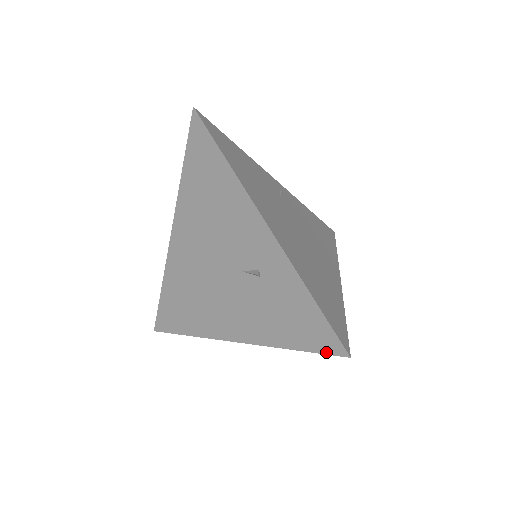
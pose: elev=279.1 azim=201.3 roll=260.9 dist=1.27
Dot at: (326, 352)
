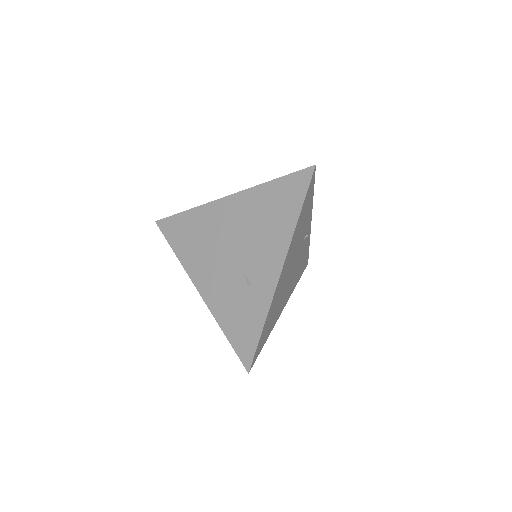
Dot at: (240, 357)
